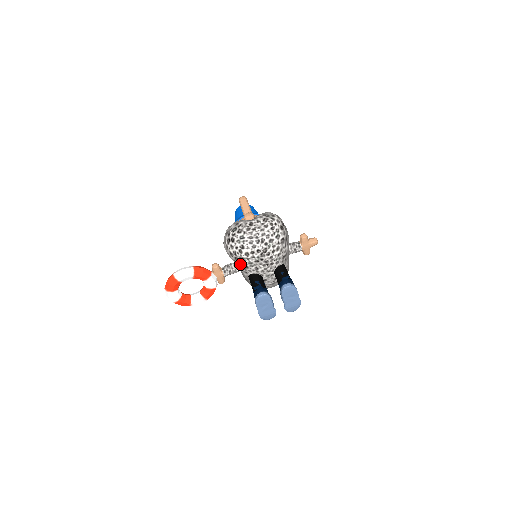
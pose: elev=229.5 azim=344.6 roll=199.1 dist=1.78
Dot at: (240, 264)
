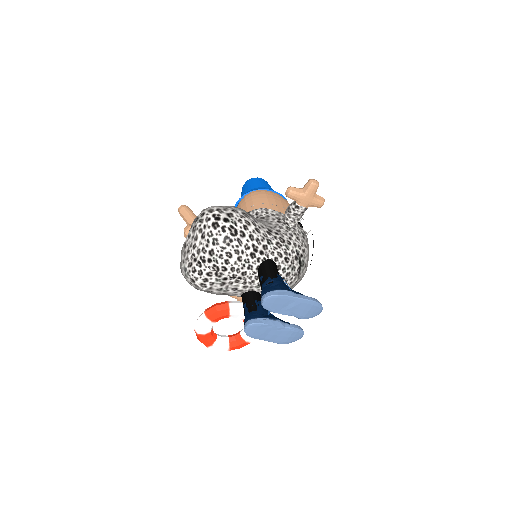
Dot at: (217, 294)
